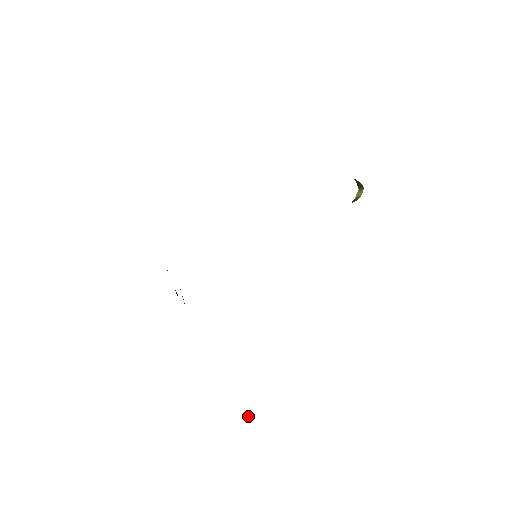
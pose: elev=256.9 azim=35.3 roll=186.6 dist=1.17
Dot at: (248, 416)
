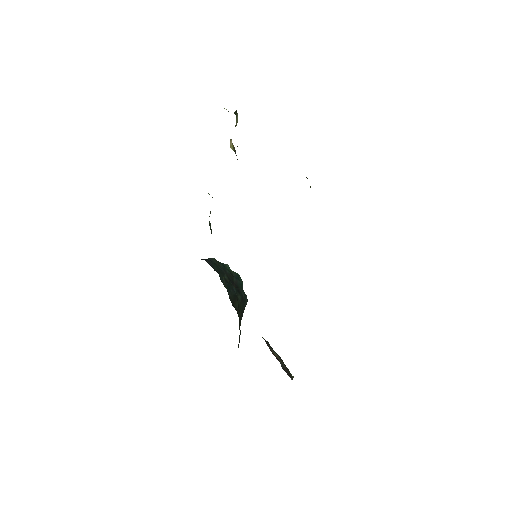
Dot at: (292, 376)
